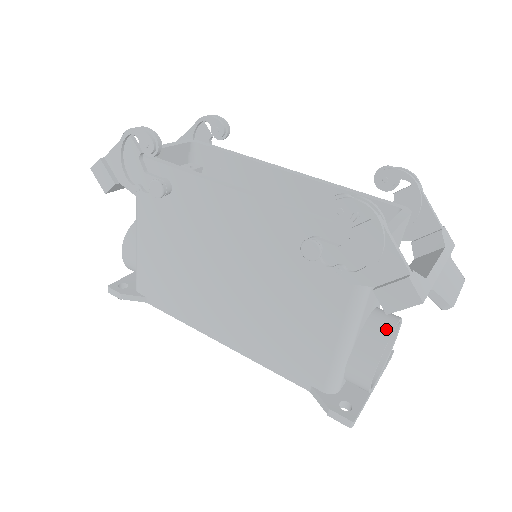
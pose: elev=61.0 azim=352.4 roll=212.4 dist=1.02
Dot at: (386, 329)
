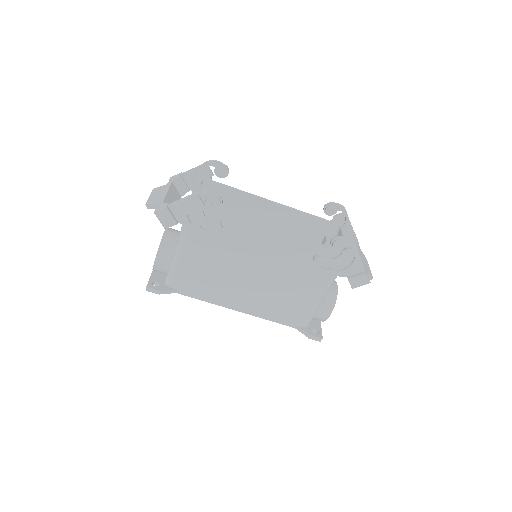
Dot at: (335, 290)
